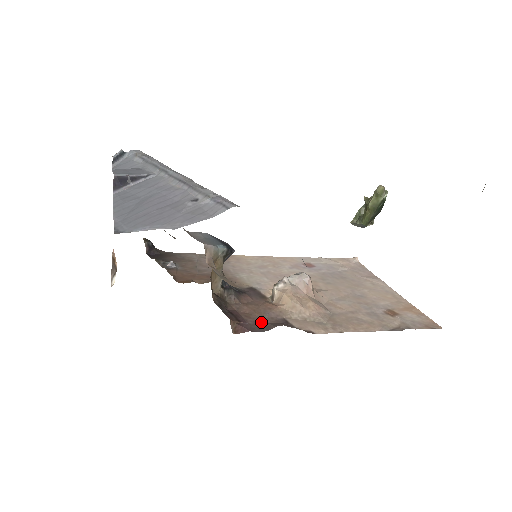
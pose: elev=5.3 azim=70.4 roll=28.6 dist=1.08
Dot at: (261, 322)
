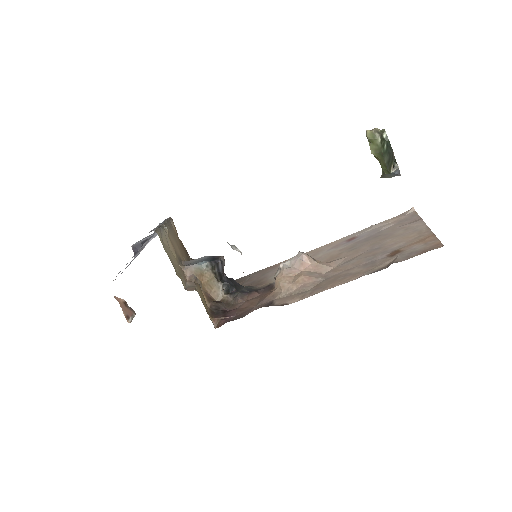
Dot at: (248, 311)
